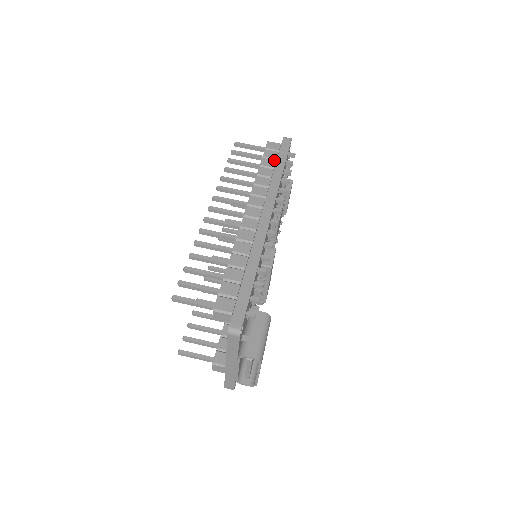
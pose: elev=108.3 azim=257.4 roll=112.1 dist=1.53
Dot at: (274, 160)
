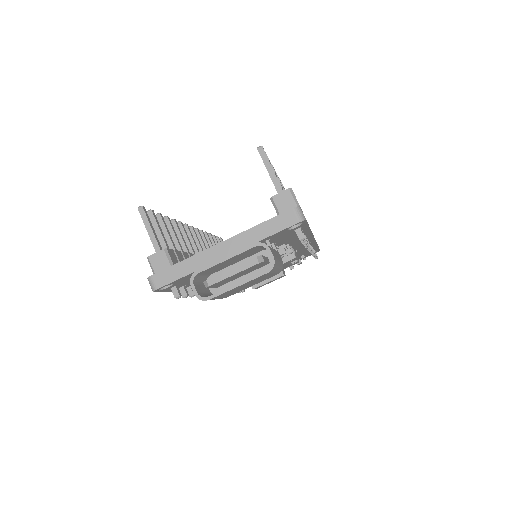
Dot at: occluded
